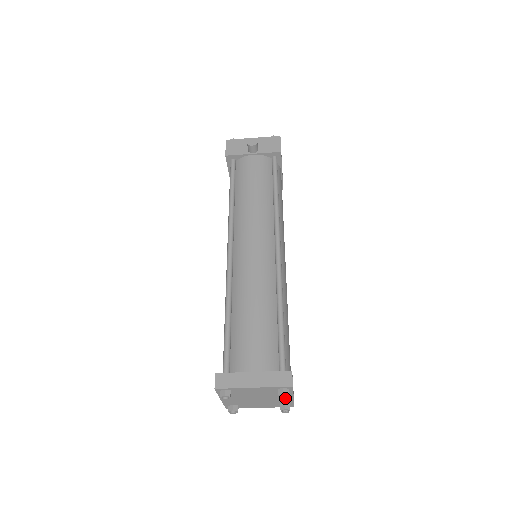
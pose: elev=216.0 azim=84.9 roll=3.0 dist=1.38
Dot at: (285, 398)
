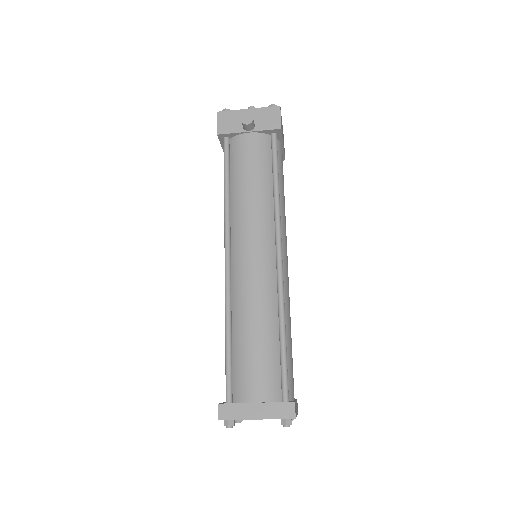
Dot at: (288, 426)
